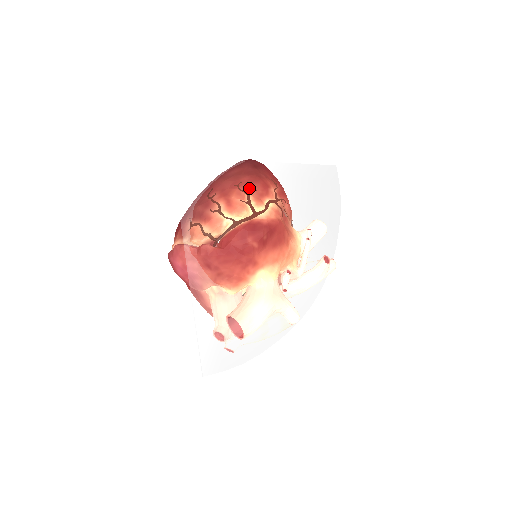
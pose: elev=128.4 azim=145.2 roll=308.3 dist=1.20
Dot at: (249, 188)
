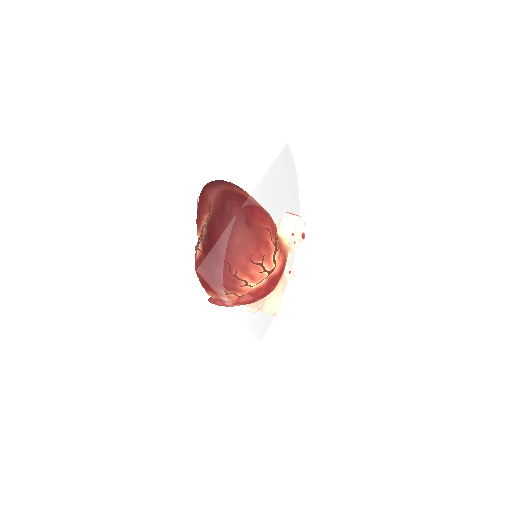
Dot at: (259, 258)
